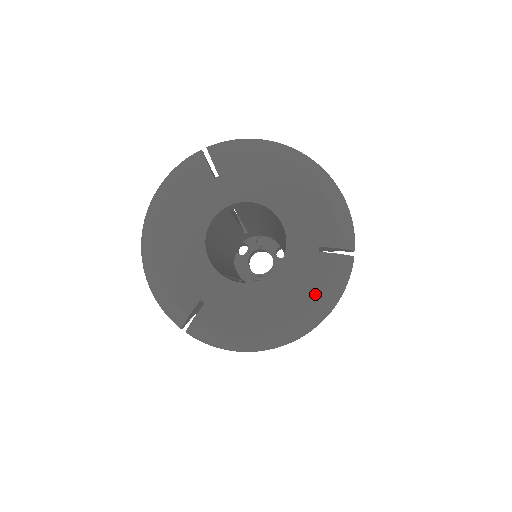
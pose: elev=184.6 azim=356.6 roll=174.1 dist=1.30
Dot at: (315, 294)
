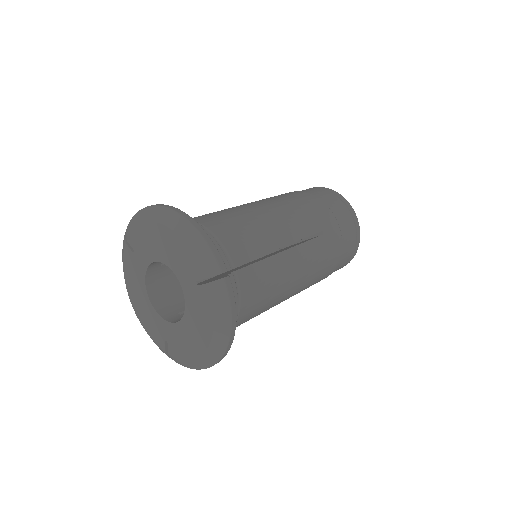
Dot at: (210, 320)
